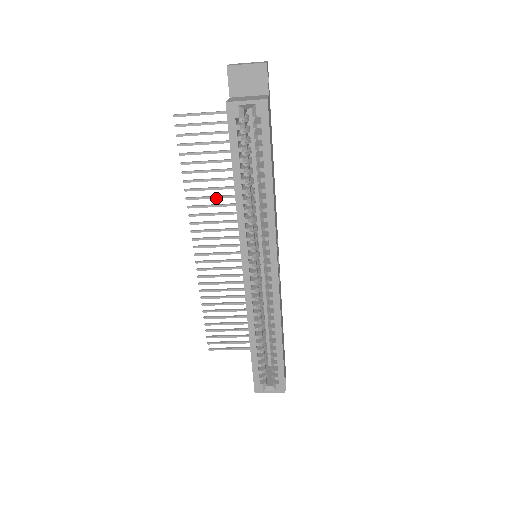
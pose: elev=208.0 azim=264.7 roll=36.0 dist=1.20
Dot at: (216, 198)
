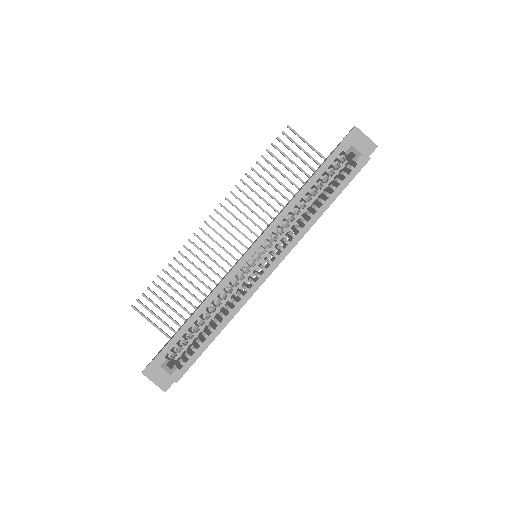
Dot at: (261, 198)
